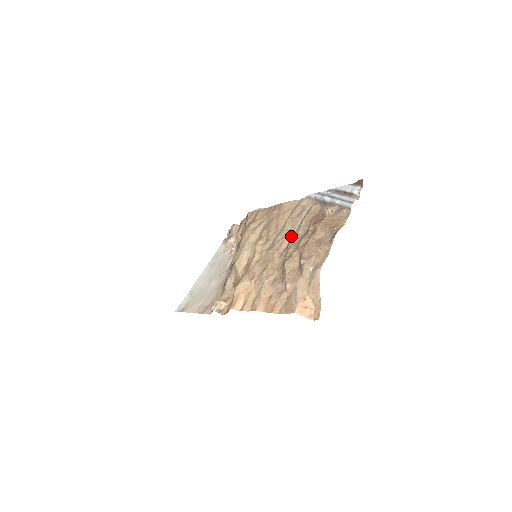
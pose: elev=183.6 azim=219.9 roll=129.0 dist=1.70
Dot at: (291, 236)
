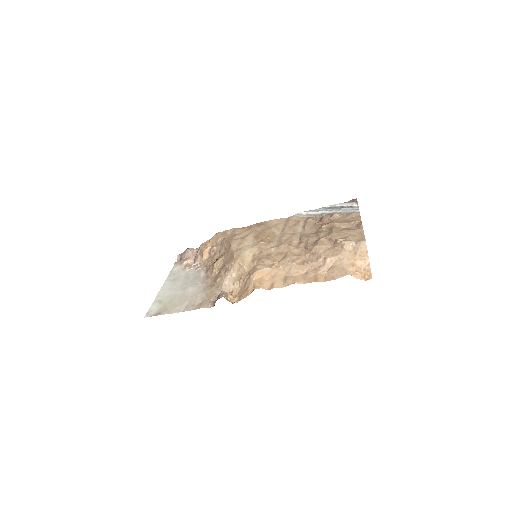
Dot at: (299, 236)
